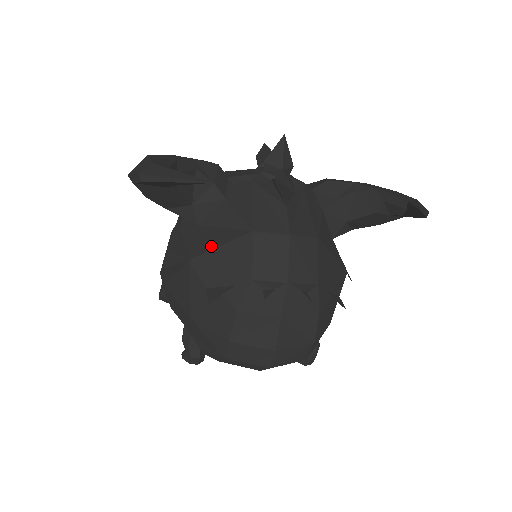
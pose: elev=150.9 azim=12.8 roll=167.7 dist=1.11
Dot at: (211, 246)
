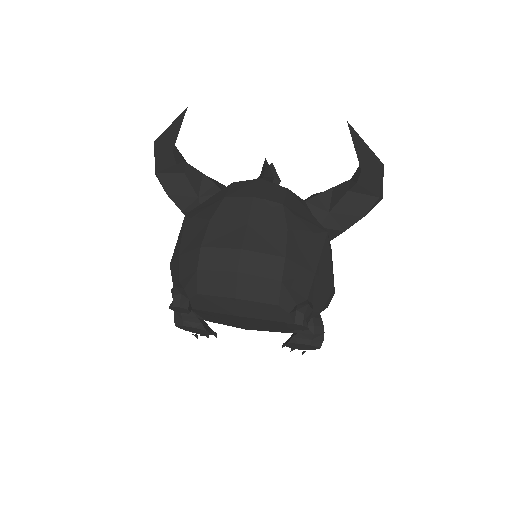
Dot at: occluded
